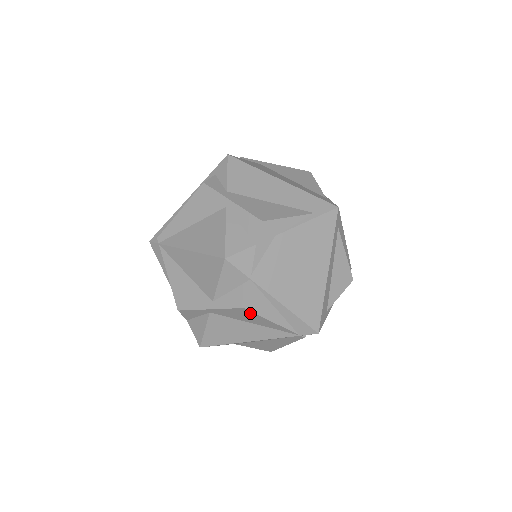
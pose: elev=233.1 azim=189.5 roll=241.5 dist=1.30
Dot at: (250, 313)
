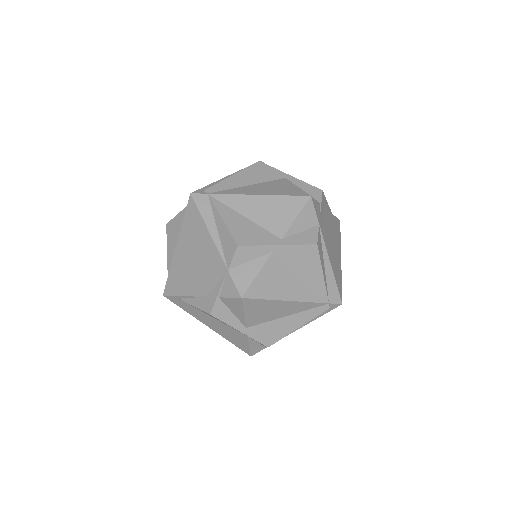
Dot at: (315, 255)
